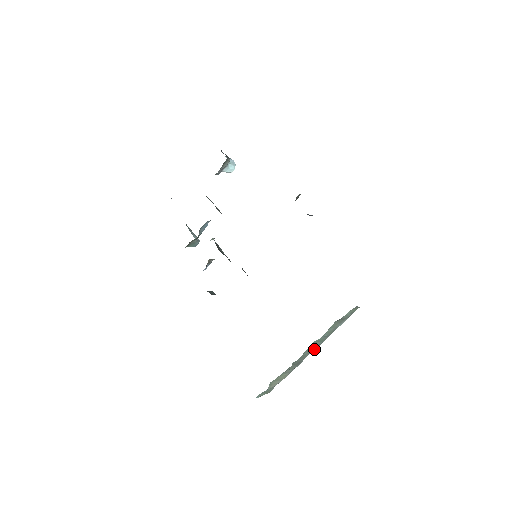
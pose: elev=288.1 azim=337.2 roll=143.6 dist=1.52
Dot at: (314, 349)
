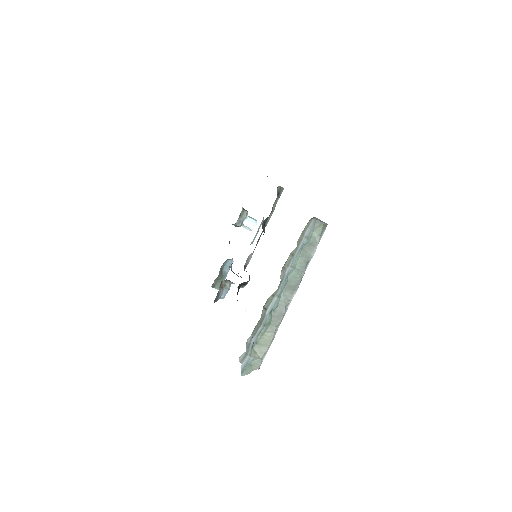
Dot at: (294, 293)
